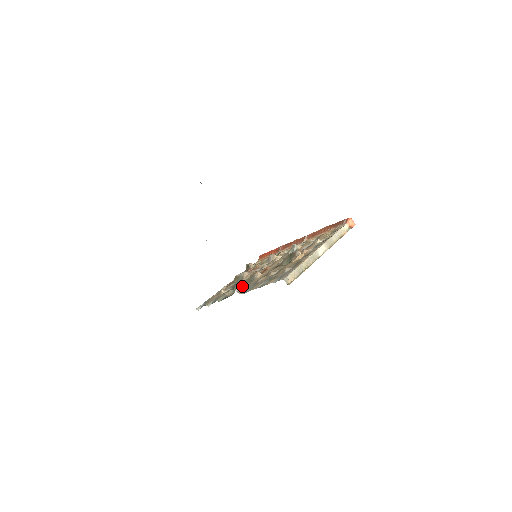
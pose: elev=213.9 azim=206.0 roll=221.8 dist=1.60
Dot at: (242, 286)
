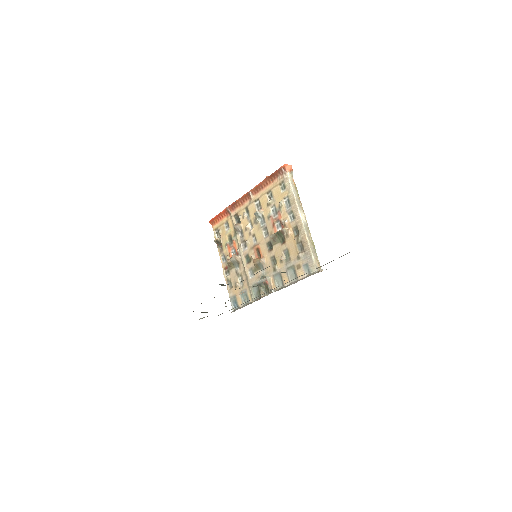
Dot at: (269, 282)
